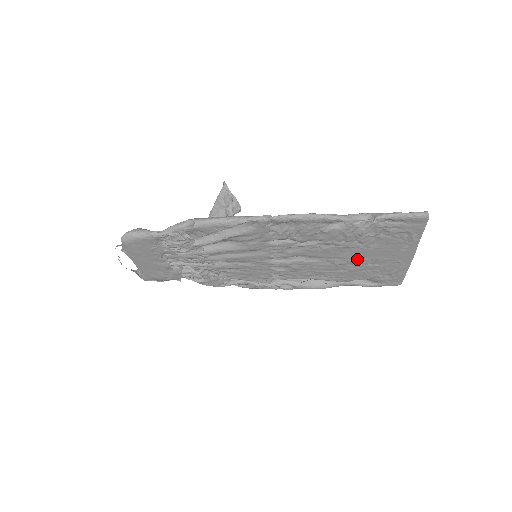
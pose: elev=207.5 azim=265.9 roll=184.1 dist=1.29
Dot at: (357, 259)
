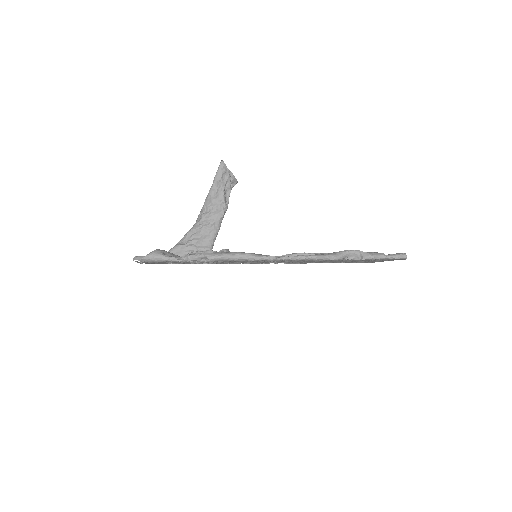
Dot at: (342, 261)
